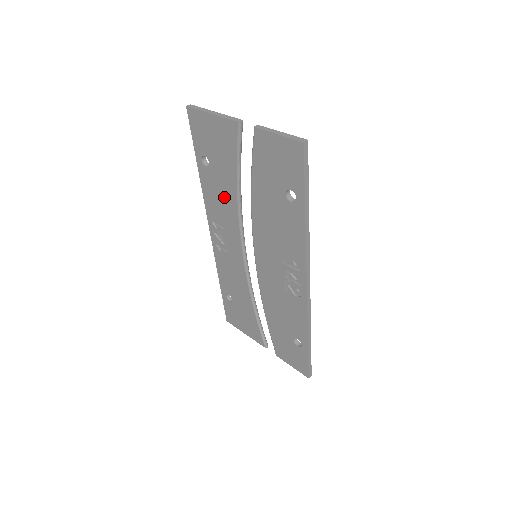
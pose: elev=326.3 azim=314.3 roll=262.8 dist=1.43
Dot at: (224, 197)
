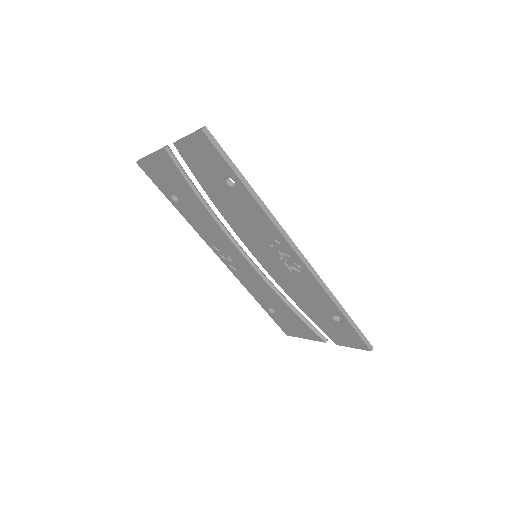
Dot at: (203, 219)
